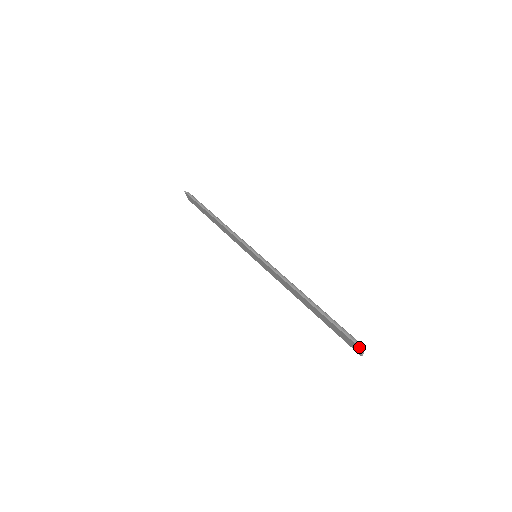
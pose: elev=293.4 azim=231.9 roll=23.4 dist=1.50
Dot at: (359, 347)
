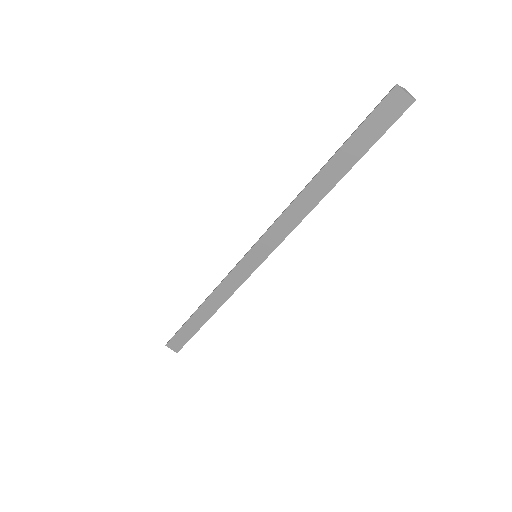
Dot at: (394, 86)
